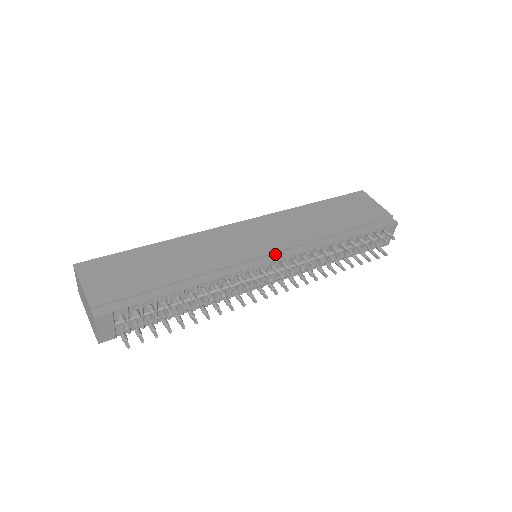
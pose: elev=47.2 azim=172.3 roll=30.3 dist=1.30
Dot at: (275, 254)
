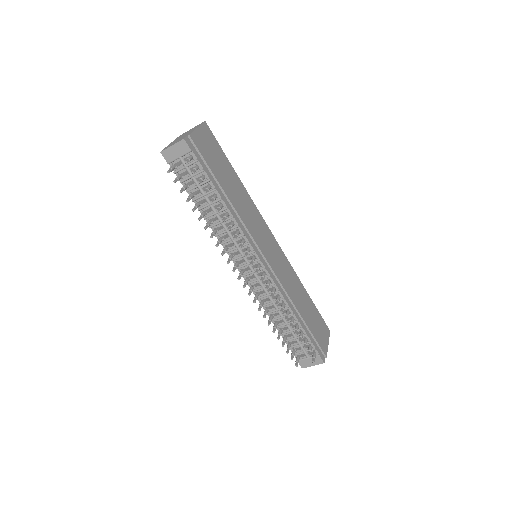
Dot at: (267, 265)
